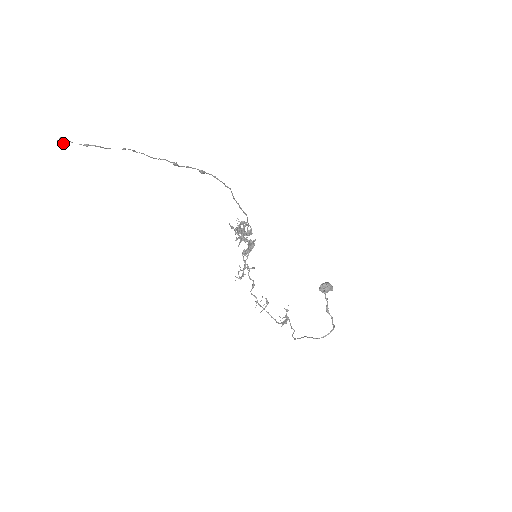
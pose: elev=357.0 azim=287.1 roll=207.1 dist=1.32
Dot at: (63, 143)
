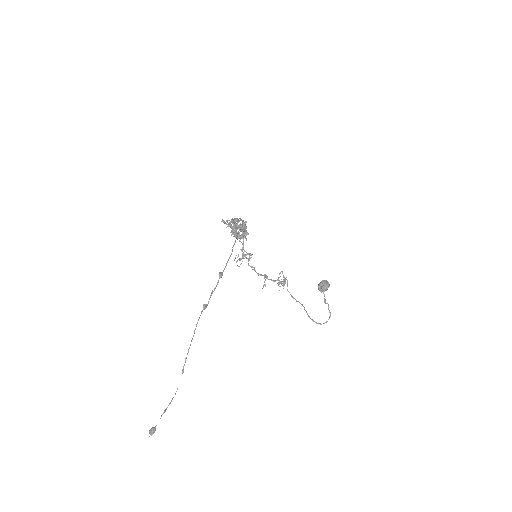
Dot at: (153, 433)
